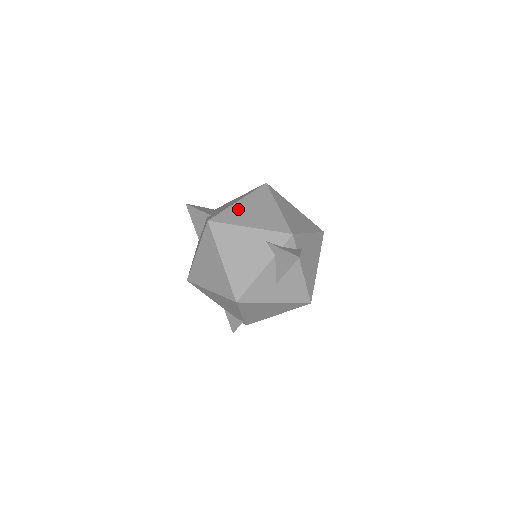
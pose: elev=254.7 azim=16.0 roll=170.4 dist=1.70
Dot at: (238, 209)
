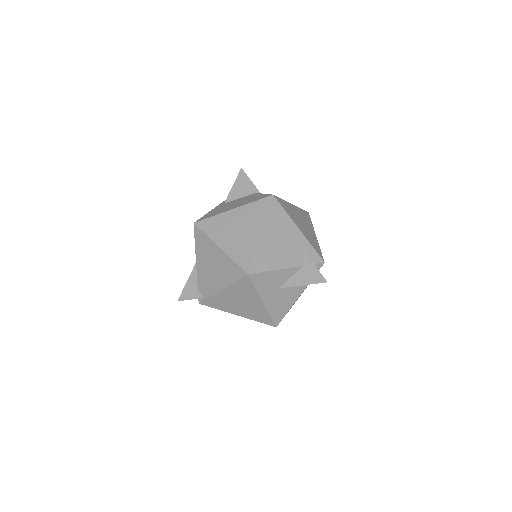
Dot at: (292, 209)
